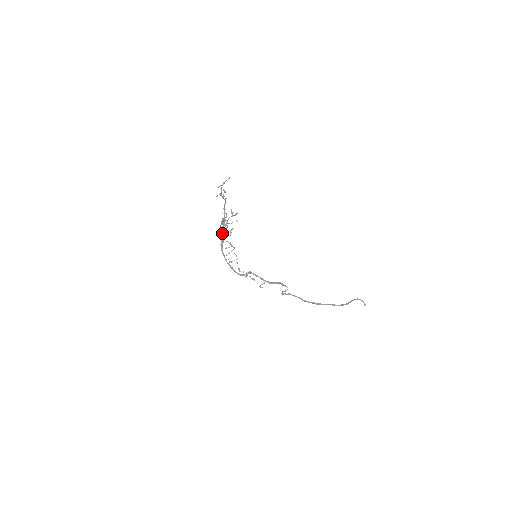
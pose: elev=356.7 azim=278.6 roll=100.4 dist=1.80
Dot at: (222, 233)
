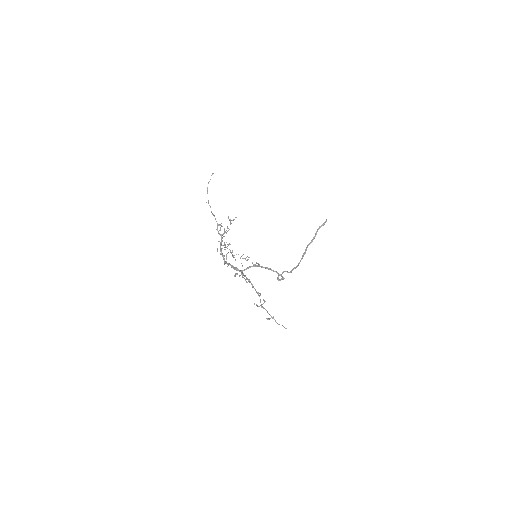
Dot at: (235, 275)
